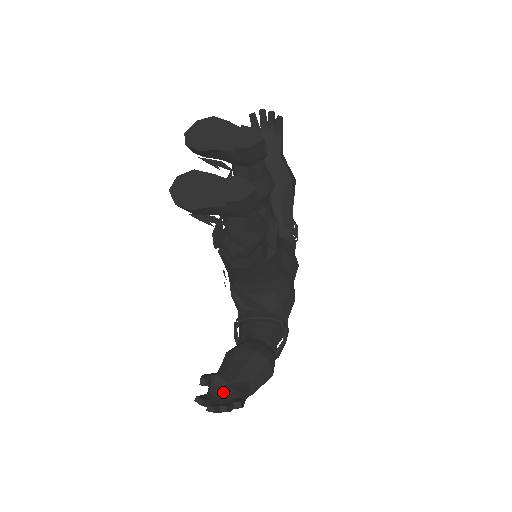
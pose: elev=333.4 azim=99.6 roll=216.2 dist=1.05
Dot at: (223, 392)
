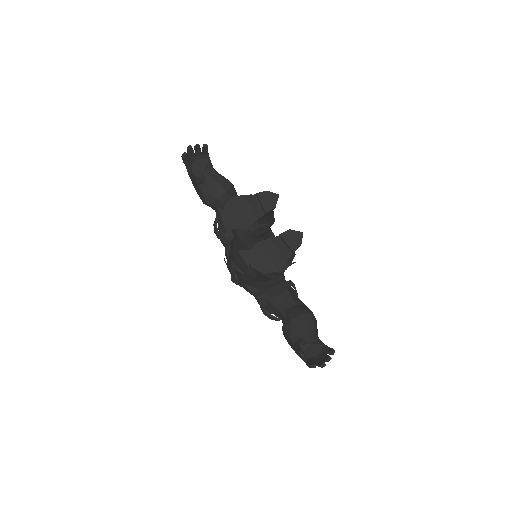
Dot at: (312, 351)
